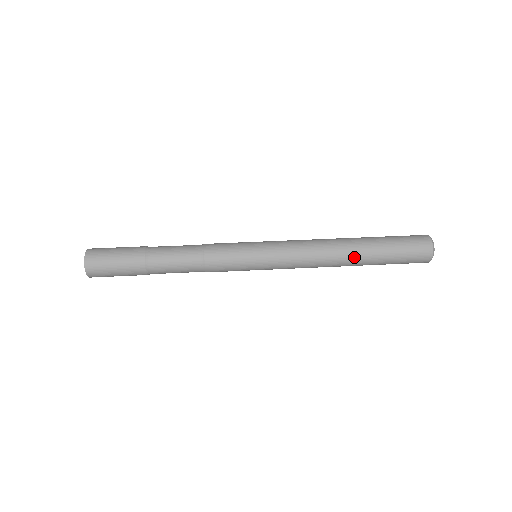
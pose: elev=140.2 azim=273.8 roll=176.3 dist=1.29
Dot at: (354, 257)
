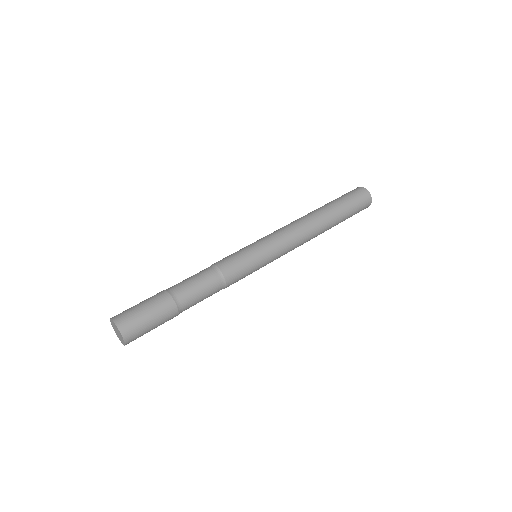
Dot at: occluded
